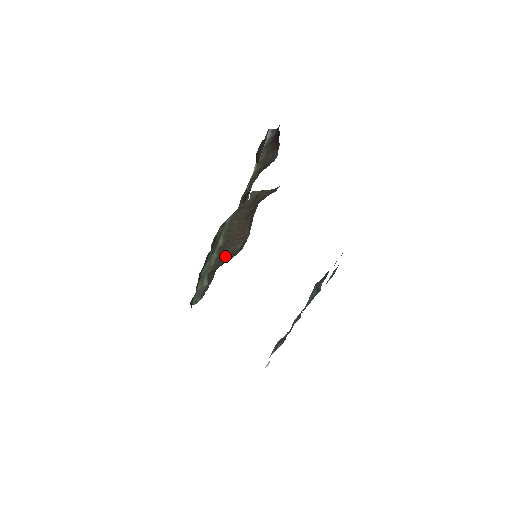
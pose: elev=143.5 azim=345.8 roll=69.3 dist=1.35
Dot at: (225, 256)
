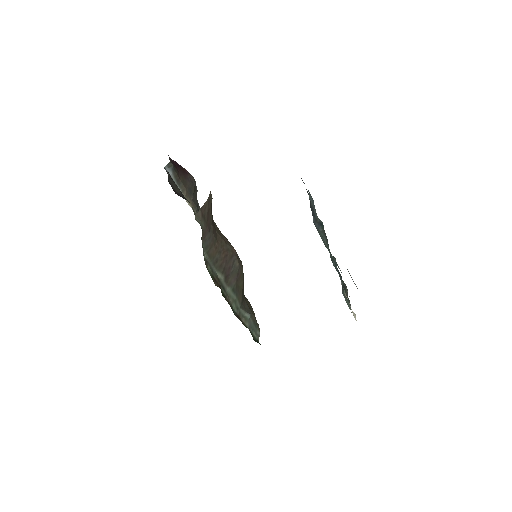
Dot at: (236, 282)
